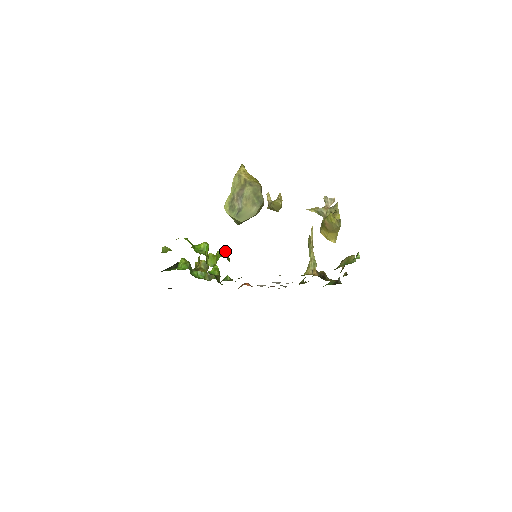
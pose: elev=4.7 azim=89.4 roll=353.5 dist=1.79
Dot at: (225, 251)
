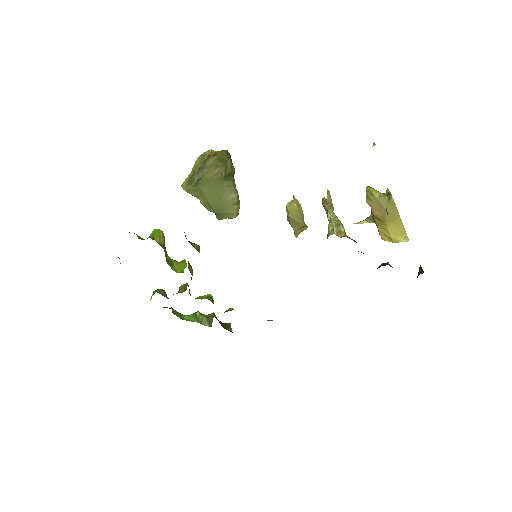
Dot at: occluded
